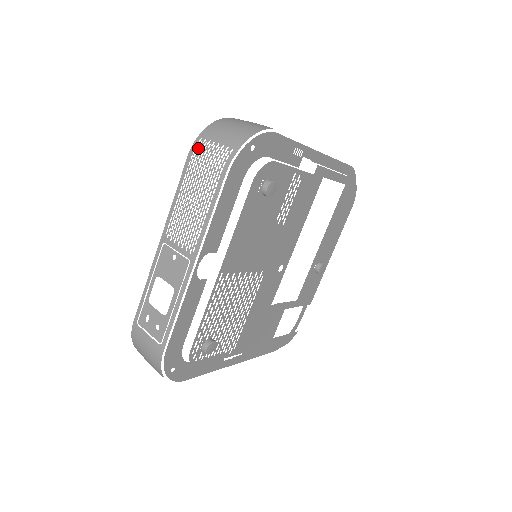
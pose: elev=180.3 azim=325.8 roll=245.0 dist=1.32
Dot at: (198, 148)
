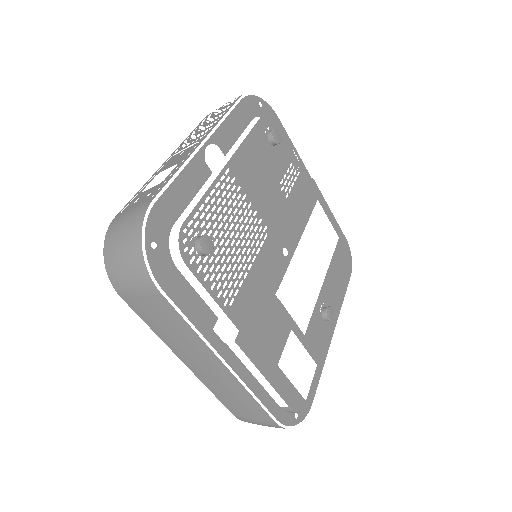
Dot at: occluded
